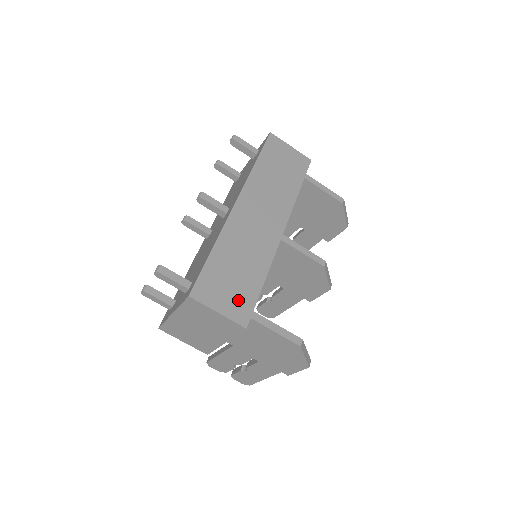
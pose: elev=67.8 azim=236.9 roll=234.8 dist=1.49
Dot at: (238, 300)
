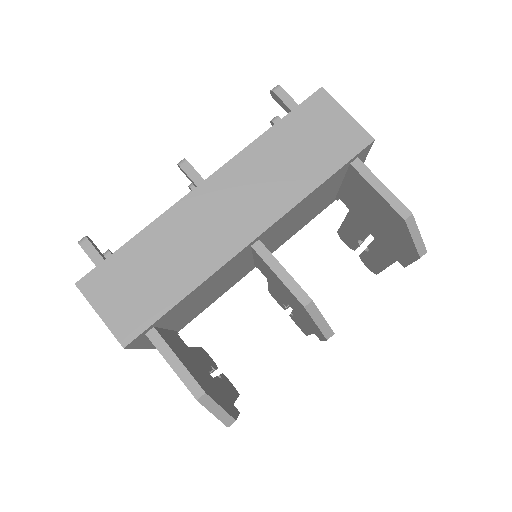
Dot at: (133, 309)
